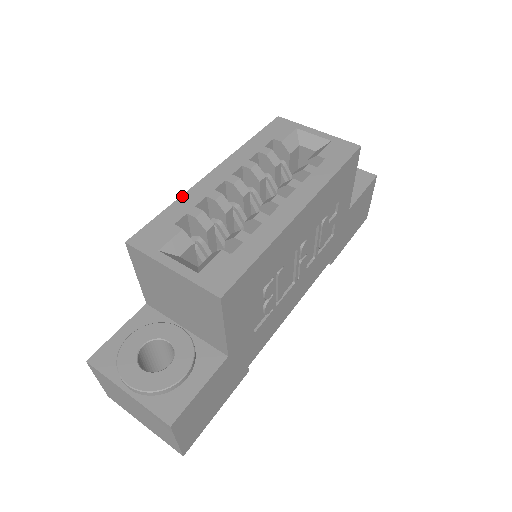
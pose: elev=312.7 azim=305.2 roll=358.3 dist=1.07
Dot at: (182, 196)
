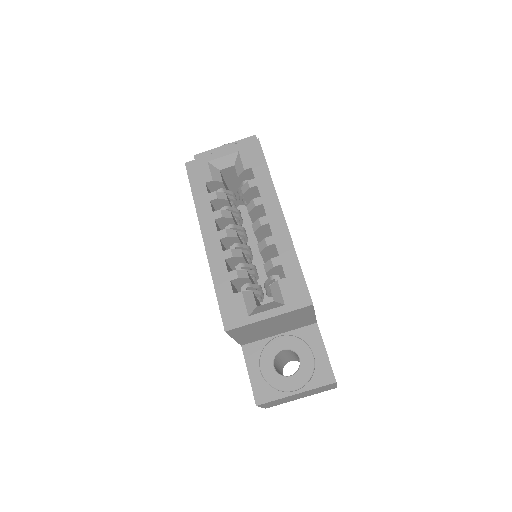
Dot at: (212, 274)
